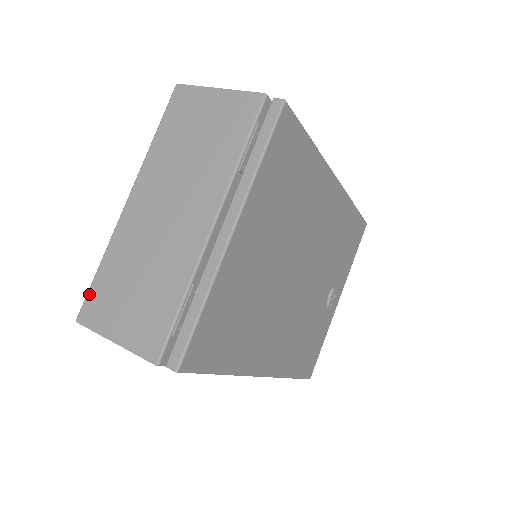
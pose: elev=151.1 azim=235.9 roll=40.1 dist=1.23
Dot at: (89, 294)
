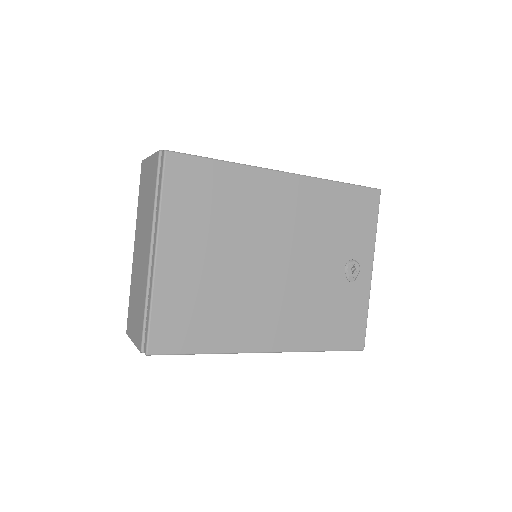
Dot at: (128, 315)
